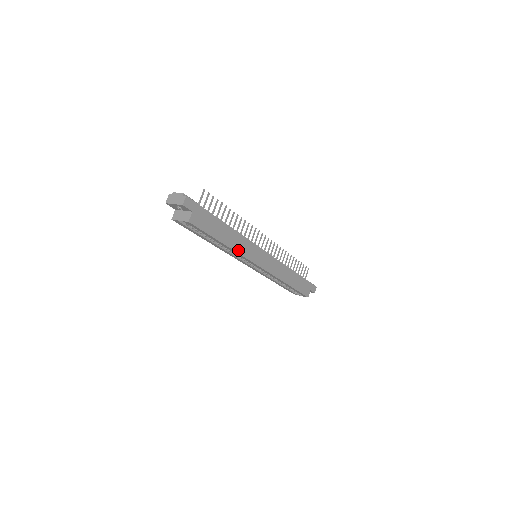
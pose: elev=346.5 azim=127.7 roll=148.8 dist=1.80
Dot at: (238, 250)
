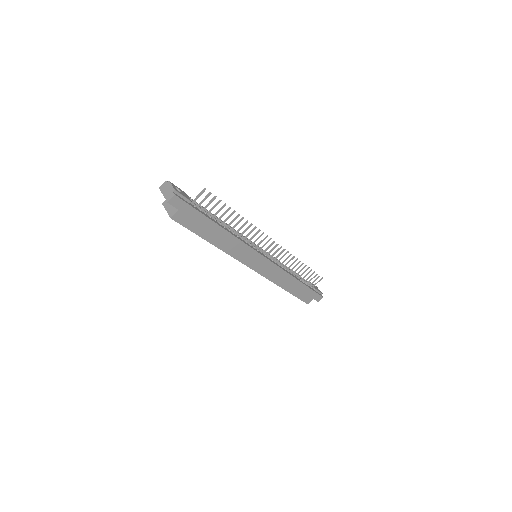
Dot at: (229, 251)
